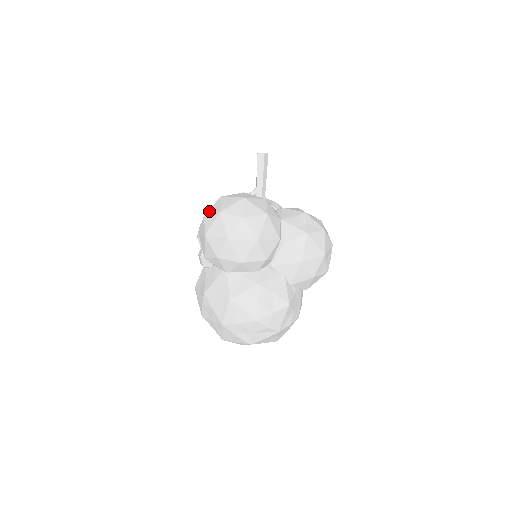
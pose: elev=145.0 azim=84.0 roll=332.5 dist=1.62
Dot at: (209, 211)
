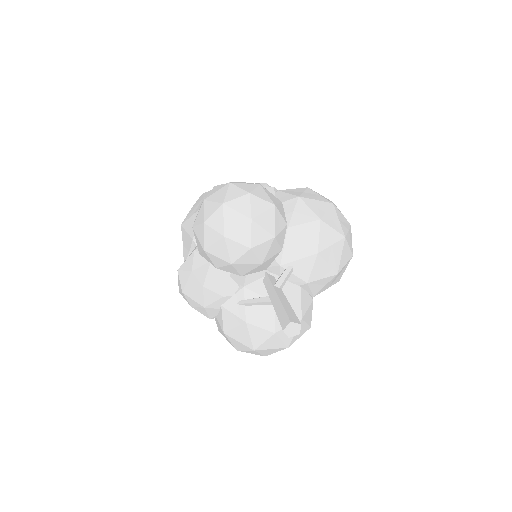
Dot at: occluded
